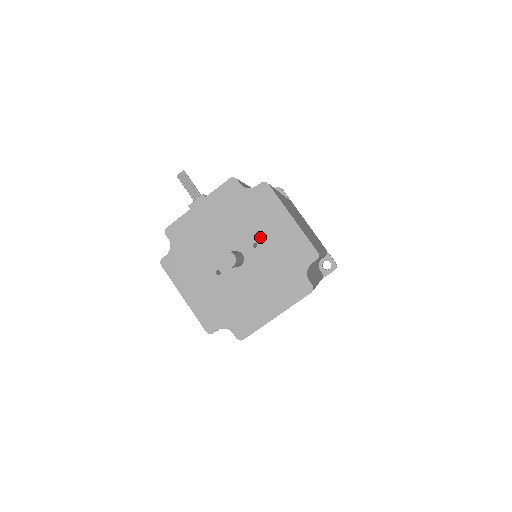
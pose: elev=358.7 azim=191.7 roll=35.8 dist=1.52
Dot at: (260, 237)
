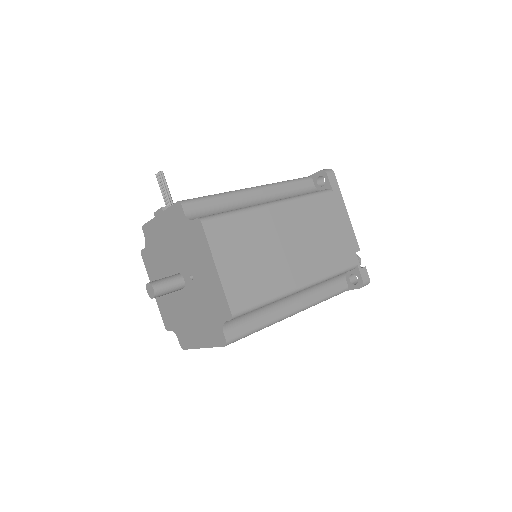
Dot at: (195, 272)
